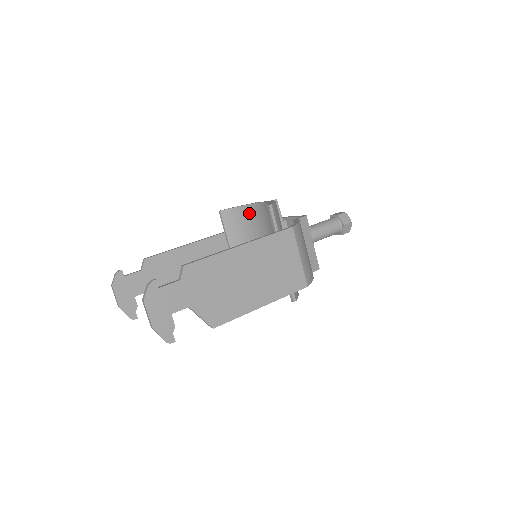
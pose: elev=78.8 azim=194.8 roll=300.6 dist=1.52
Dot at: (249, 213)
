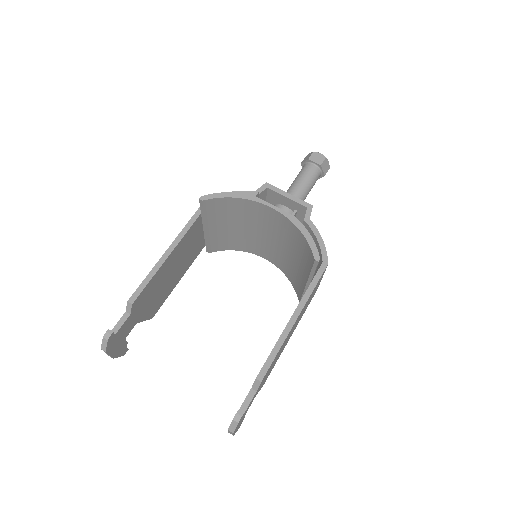
Dot at: (245, 205)
